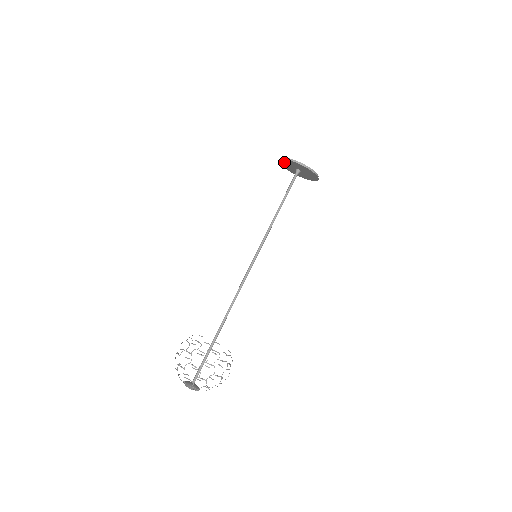
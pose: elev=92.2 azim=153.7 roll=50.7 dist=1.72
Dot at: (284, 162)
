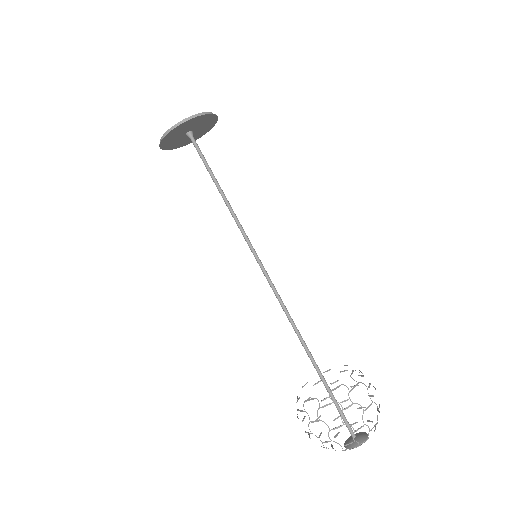
Dot at: (167, 143)
